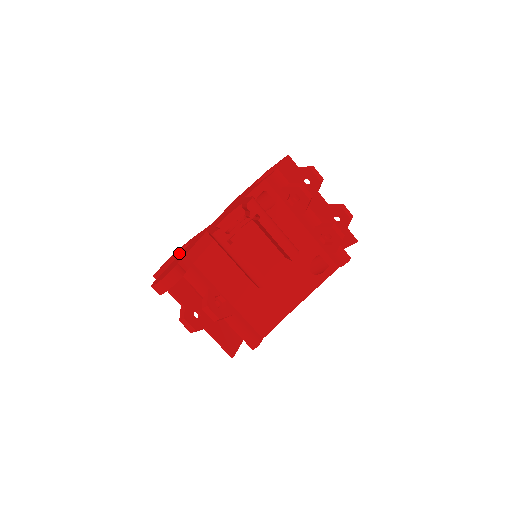
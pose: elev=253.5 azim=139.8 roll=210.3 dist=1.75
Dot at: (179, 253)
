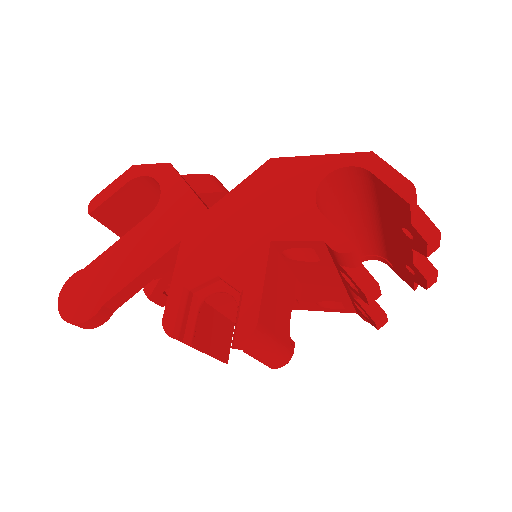
Dot at: (145, 178)
